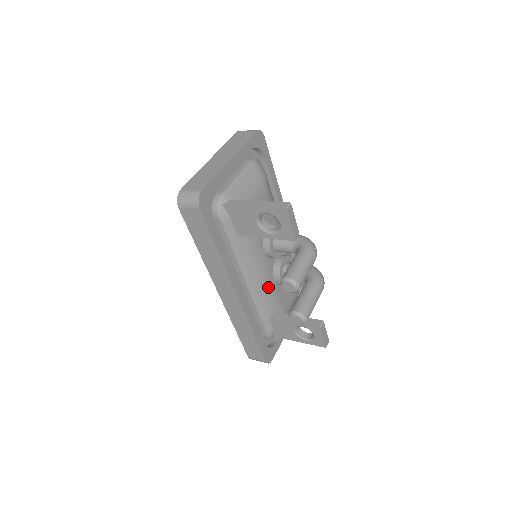
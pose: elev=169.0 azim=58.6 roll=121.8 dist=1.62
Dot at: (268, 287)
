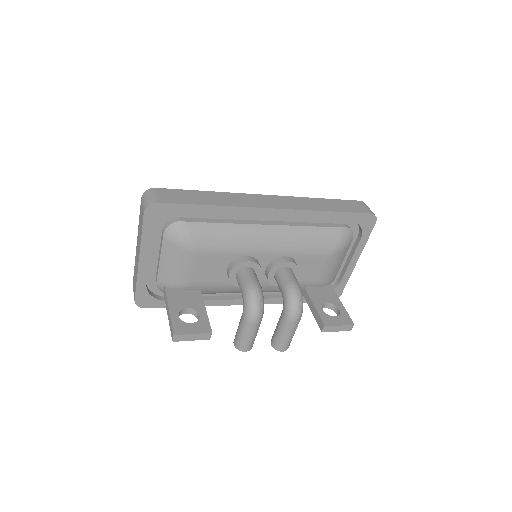
Dot at: (274, 287)
